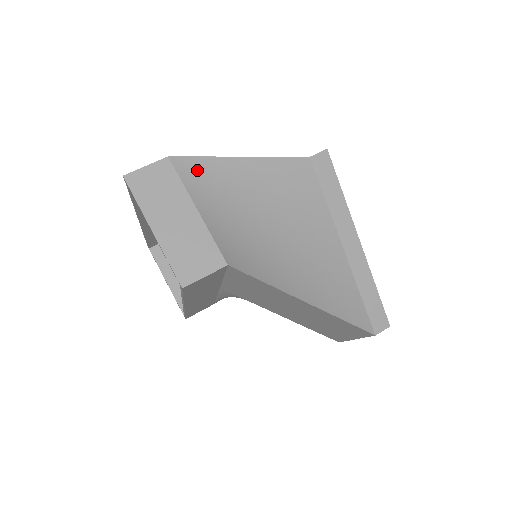
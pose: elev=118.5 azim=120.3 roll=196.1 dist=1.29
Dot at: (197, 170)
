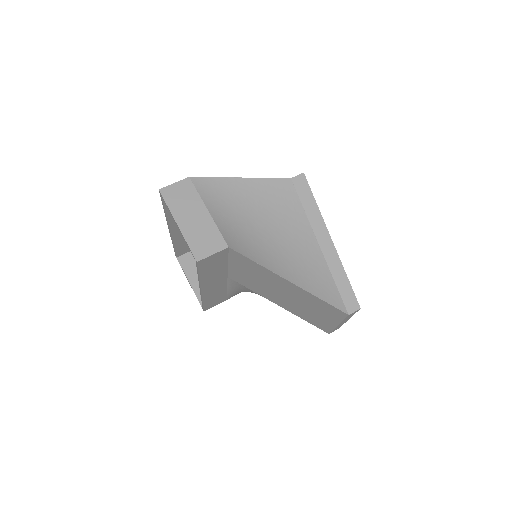
Dot at: (209, 186)
